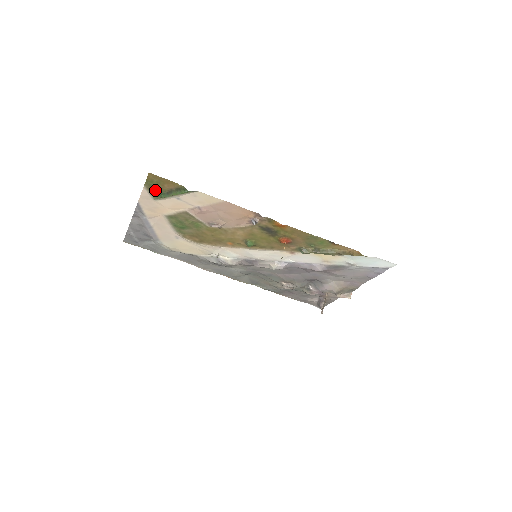
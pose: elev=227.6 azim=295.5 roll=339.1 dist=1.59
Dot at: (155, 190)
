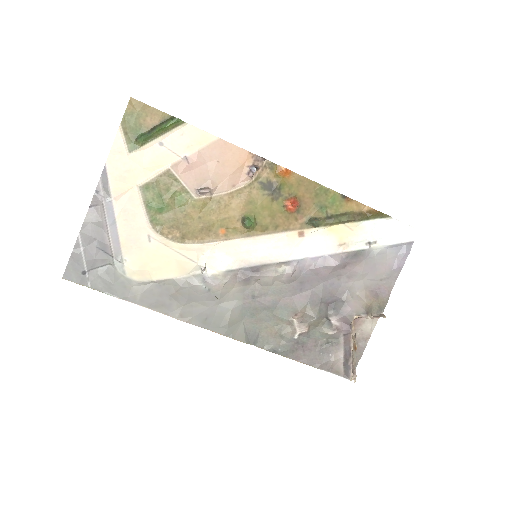
Dot at: (133, 131)
